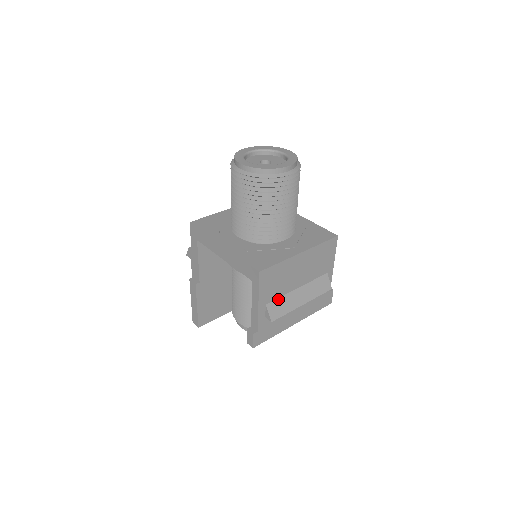
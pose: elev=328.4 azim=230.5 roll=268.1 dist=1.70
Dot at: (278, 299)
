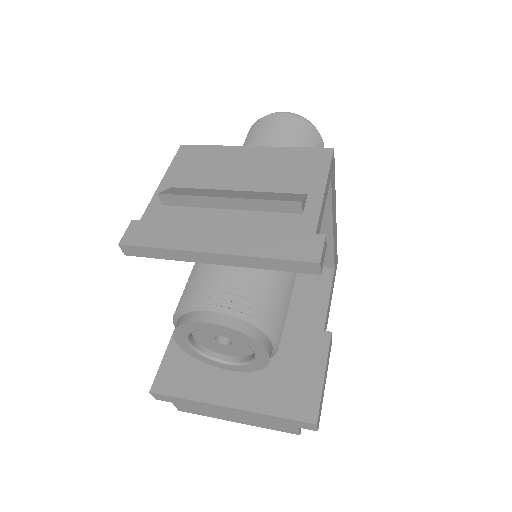
Dot at: (194, 189)
